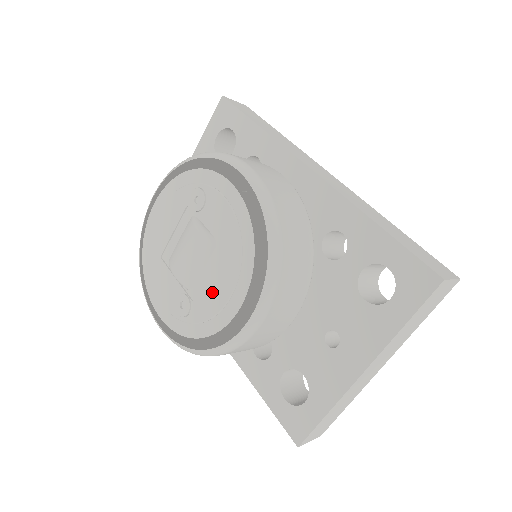
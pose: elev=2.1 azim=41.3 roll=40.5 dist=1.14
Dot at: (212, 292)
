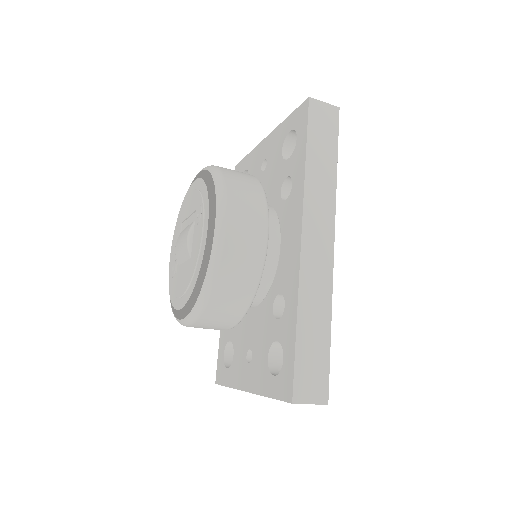
Dot at: (179, 282)
